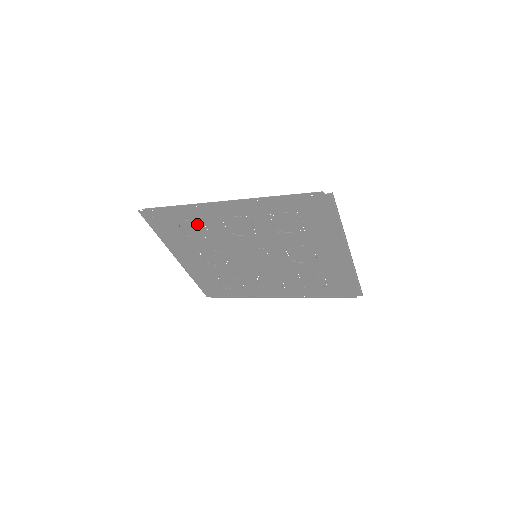
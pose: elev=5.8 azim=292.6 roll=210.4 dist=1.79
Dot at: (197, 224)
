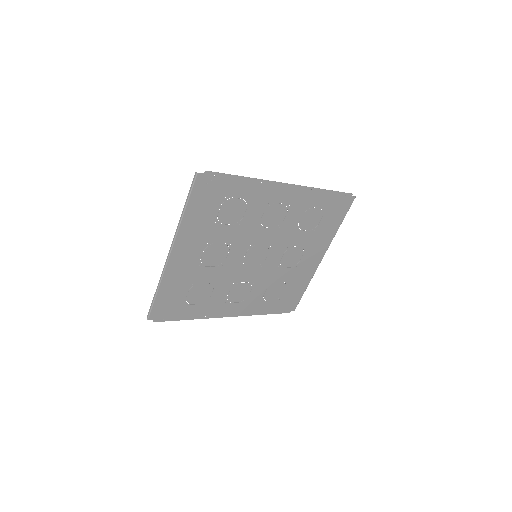
Dot at: (241, 205)
